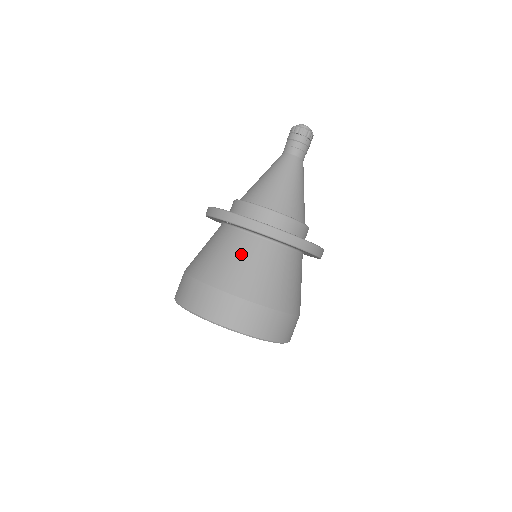
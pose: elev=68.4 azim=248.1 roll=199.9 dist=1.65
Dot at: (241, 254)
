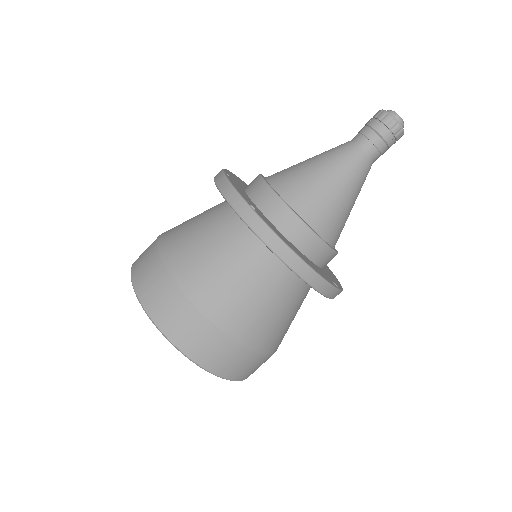
Dot at: (241, 267)
